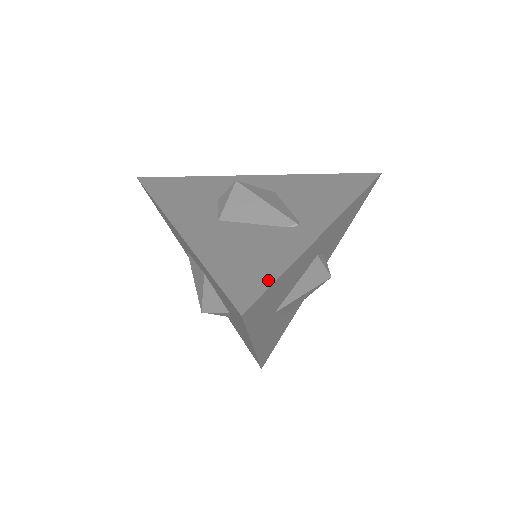
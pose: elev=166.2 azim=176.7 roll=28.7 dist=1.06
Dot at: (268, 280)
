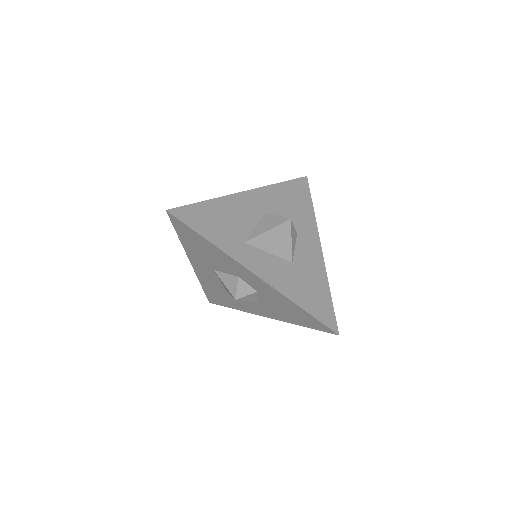
Dot at: (193, 207)
